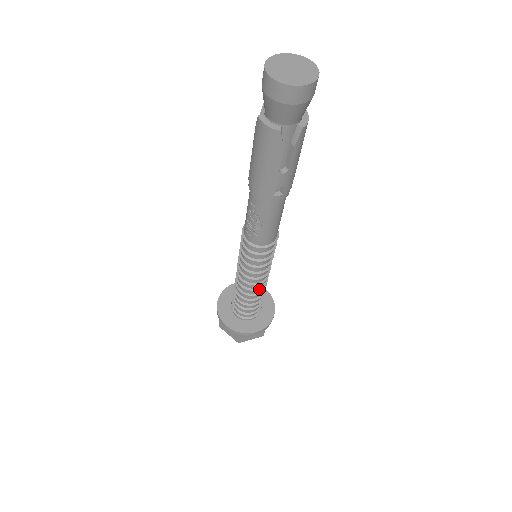
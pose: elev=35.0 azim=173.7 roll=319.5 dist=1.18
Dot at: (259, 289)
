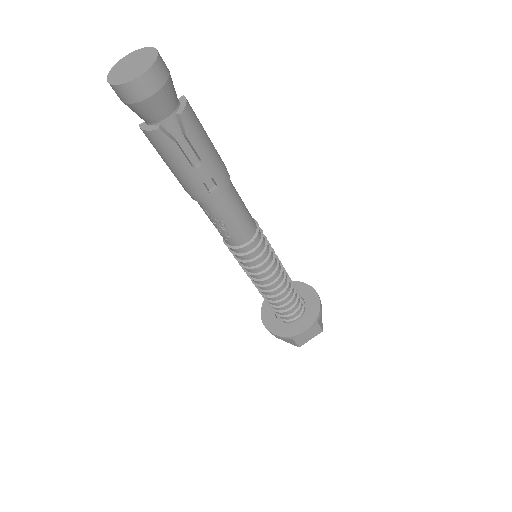
Dot at: (279, 287)
